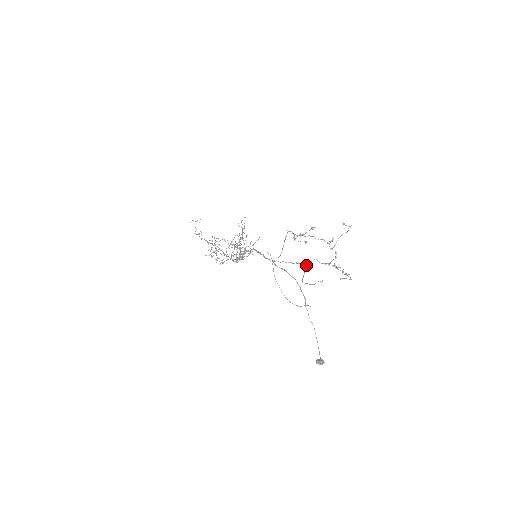
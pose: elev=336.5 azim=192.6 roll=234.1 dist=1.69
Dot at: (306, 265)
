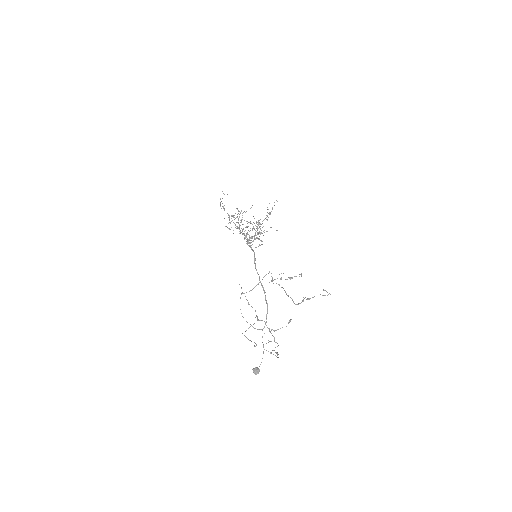
Dot at: (257, 319)
